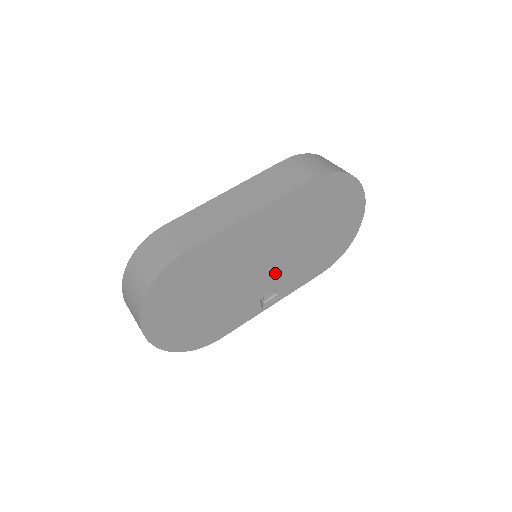
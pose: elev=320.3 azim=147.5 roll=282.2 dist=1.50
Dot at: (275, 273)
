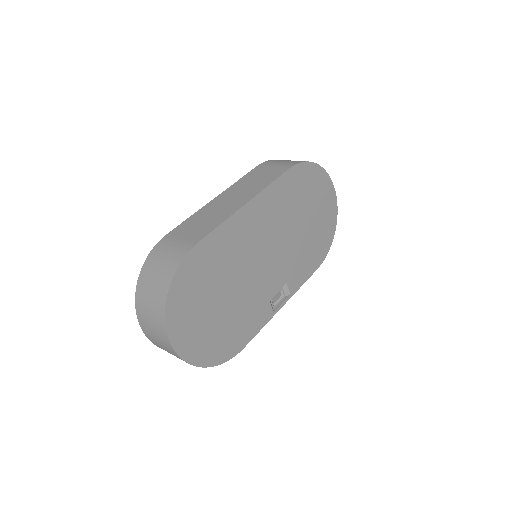
Dot at: (278, 269)
